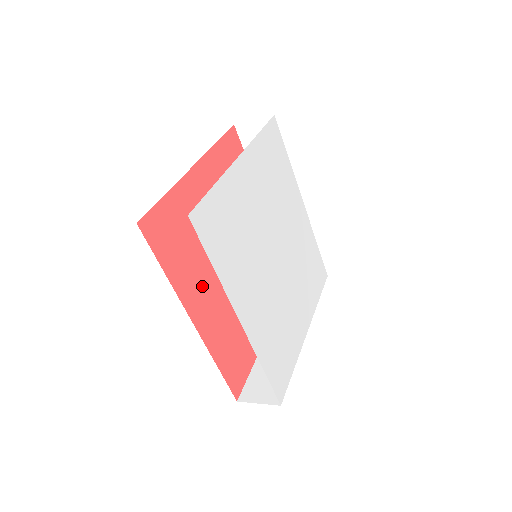
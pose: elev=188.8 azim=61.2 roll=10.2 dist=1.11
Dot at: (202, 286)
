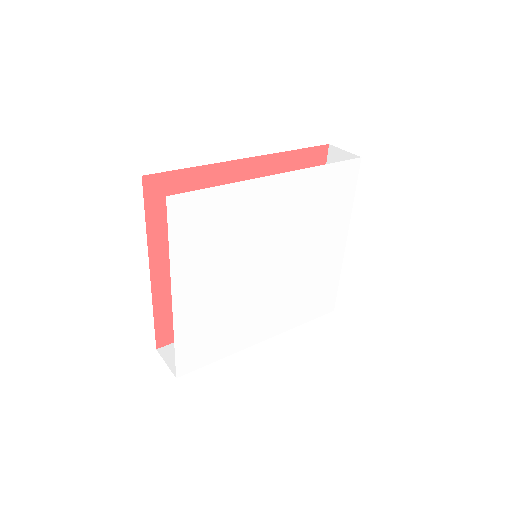
Dot at: occluded
